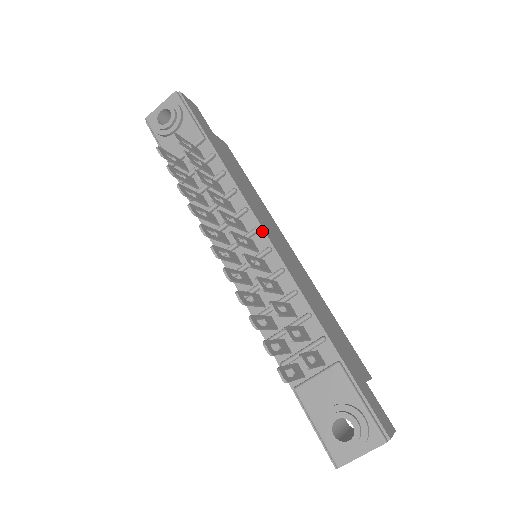
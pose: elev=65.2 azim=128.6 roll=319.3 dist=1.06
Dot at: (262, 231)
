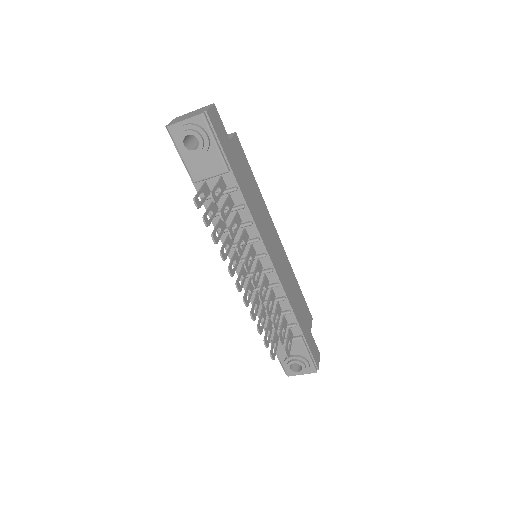
Dot at: (268, 256)
